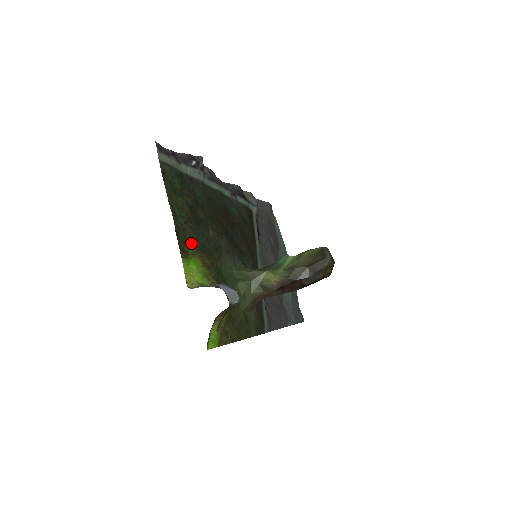
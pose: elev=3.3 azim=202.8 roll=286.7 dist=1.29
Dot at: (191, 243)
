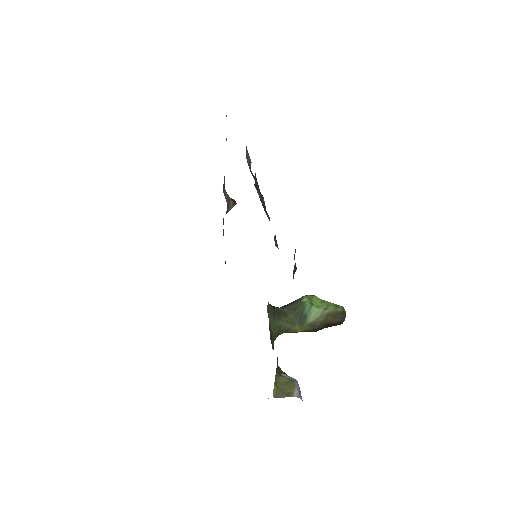
Dot at: occluded
